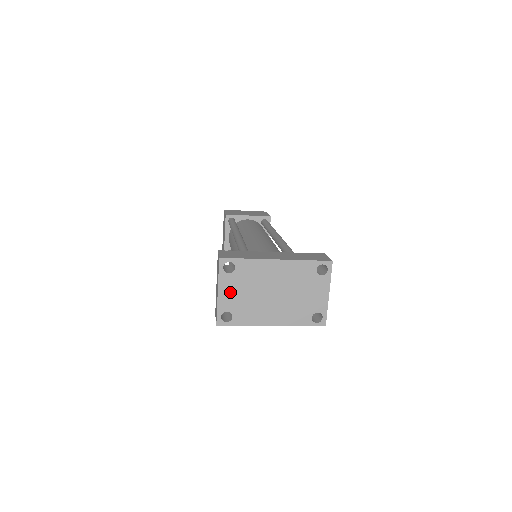
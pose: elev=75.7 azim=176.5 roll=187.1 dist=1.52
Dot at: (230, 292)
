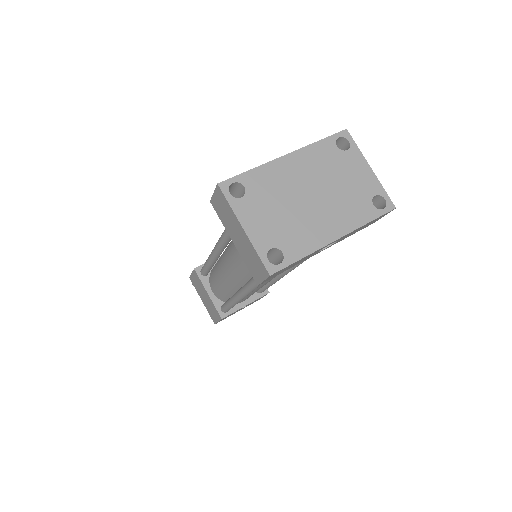
Dot at: (258, 221)
